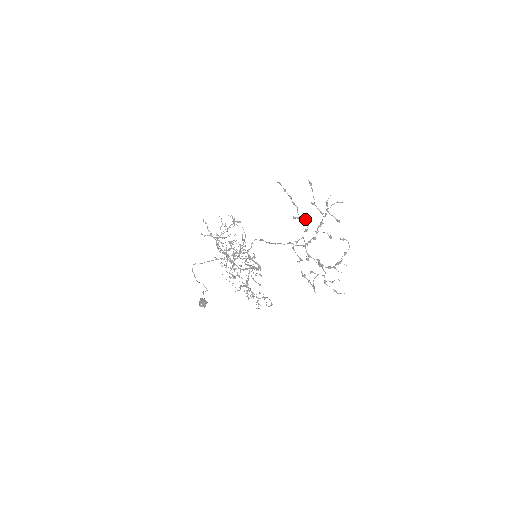
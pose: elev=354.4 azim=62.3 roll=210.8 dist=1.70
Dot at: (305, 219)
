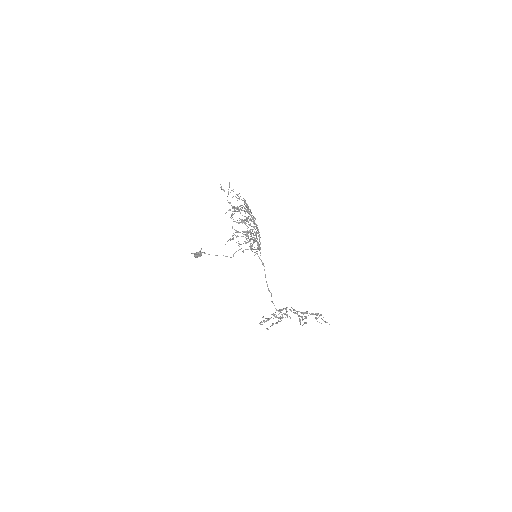
Dot at: occluded
